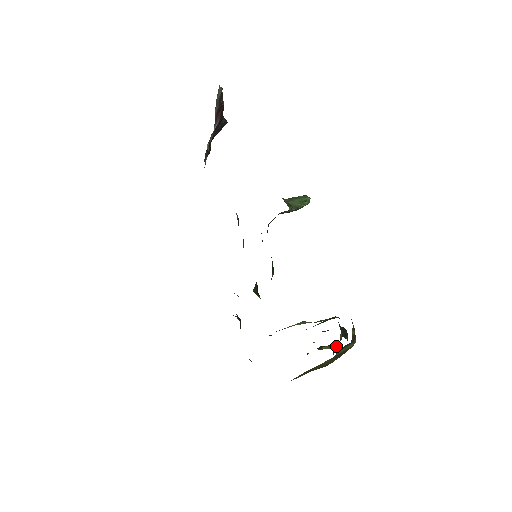
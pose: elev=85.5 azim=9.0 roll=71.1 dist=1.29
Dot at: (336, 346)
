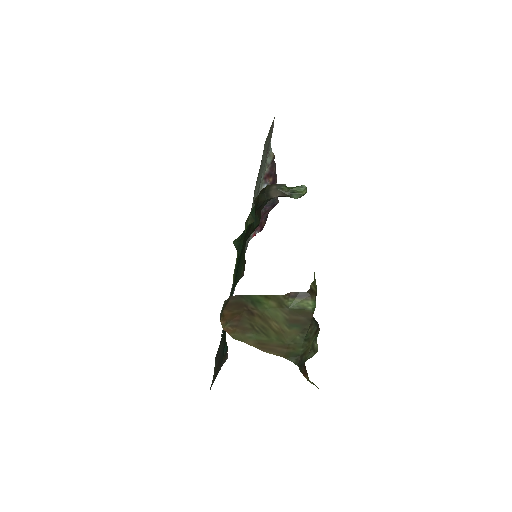
Dot at: (316, 386)
